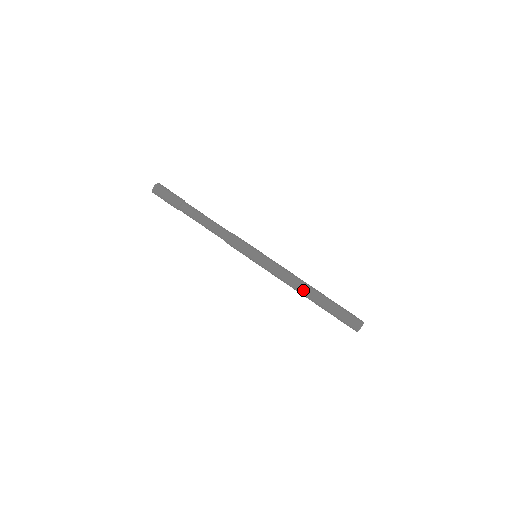
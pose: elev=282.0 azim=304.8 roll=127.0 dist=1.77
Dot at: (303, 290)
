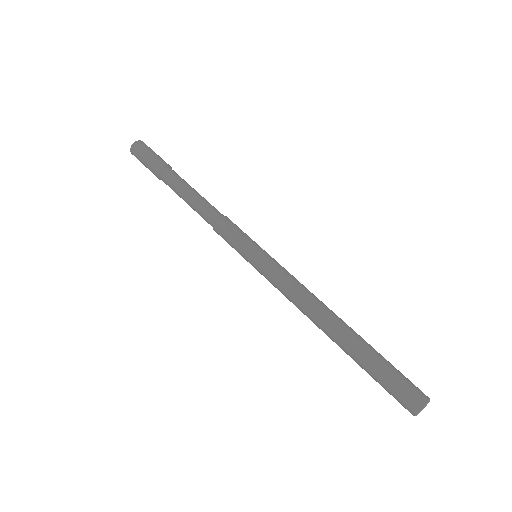
Dot at: (330, 313)
